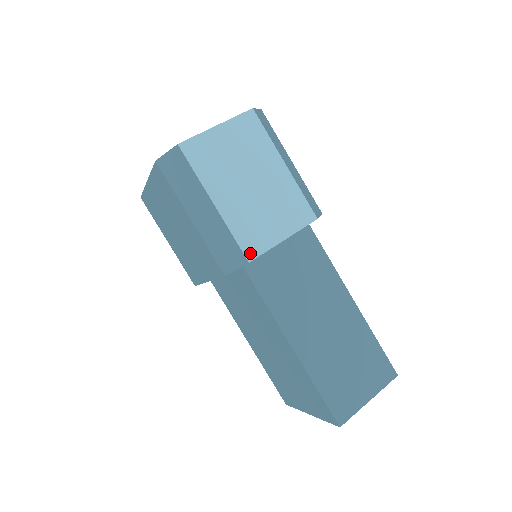
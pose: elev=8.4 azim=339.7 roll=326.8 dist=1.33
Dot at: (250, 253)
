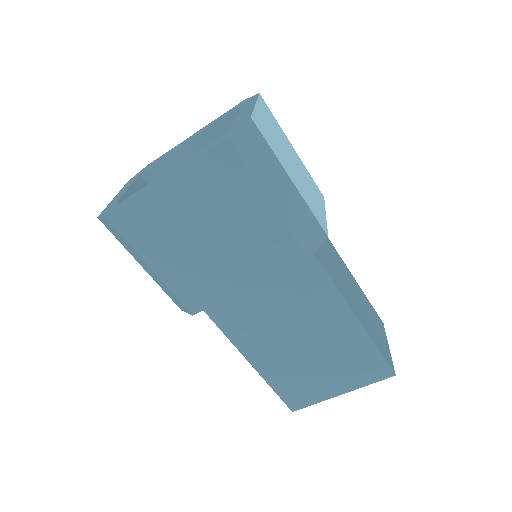
Dot at: (324, 228)
